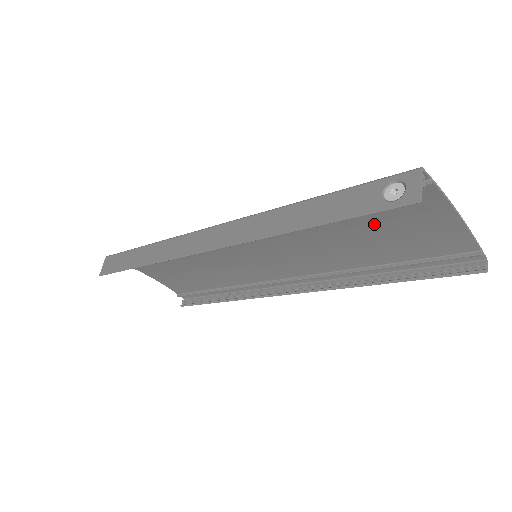
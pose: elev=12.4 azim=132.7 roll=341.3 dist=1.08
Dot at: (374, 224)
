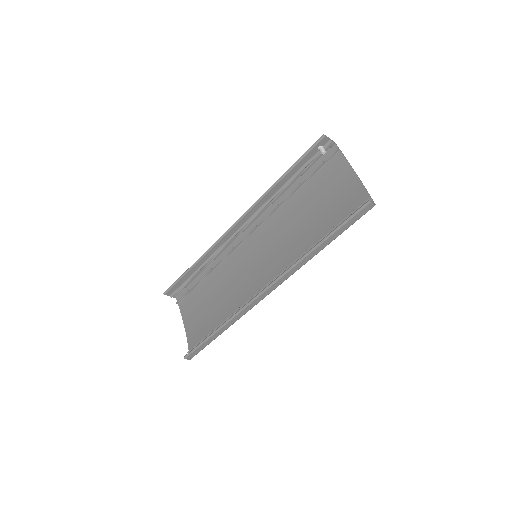
Dot at: (319, 198)
